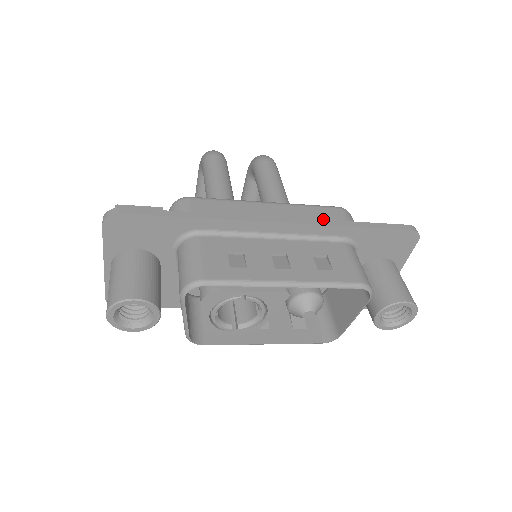
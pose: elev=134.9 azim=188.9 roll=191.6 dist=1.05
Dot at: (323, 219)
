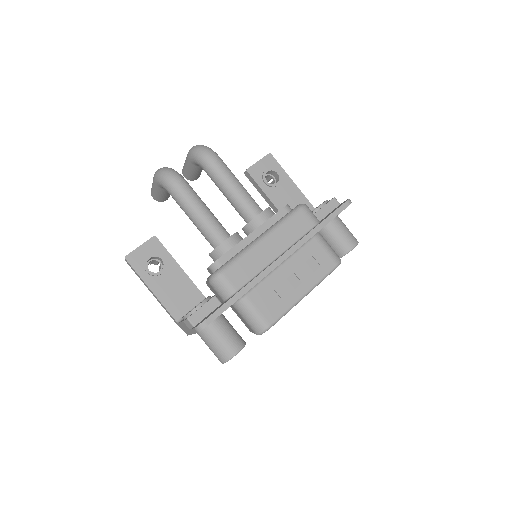
Dot at: (299, 230)
